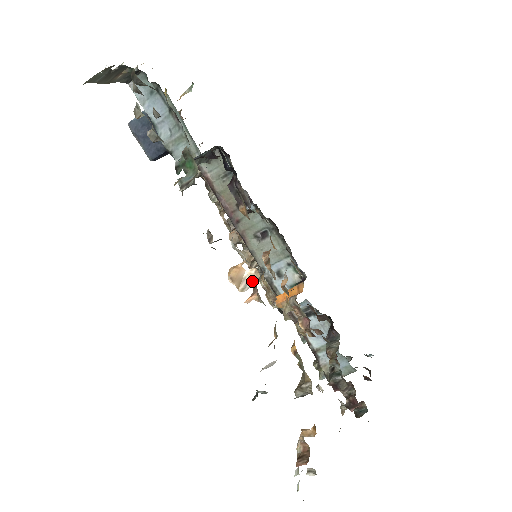
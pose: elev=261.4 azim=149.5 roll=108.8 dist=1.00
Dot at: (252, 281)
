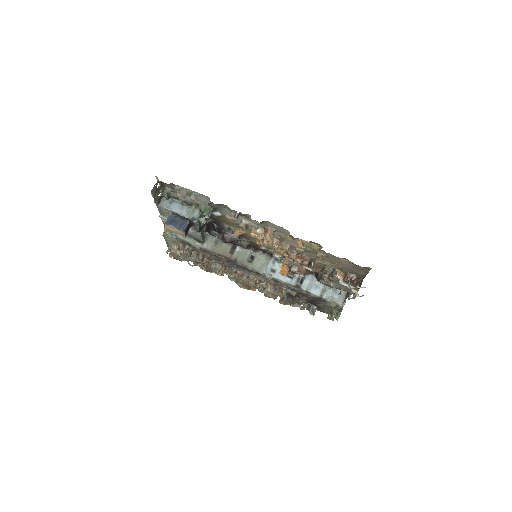
Dot at: (263, 233)
